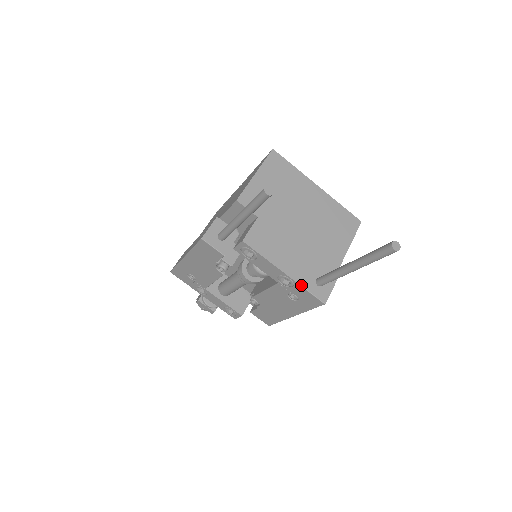
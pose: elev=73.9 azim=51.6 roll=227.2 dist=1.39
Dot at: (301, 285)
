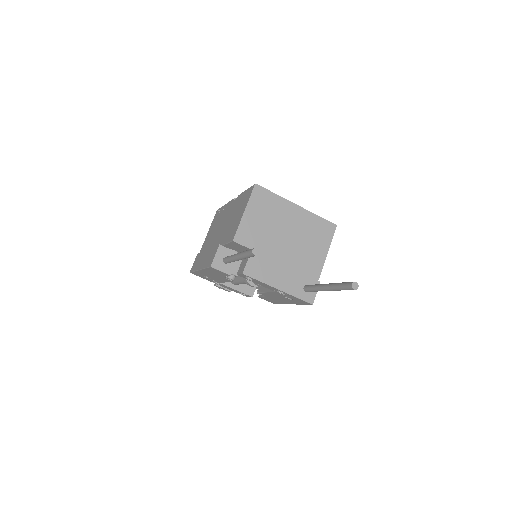
Dot at: (292, 295)
